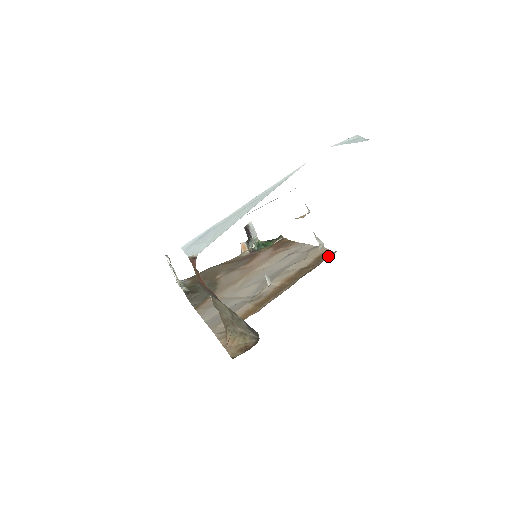
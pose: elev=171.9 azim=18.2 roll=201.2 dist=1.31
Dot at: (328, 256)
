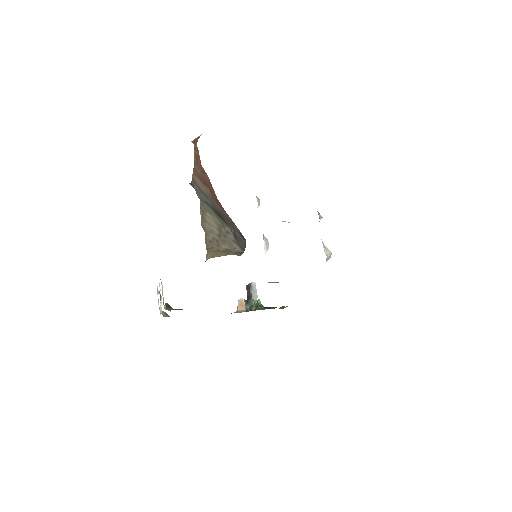
Dot at: occluded
